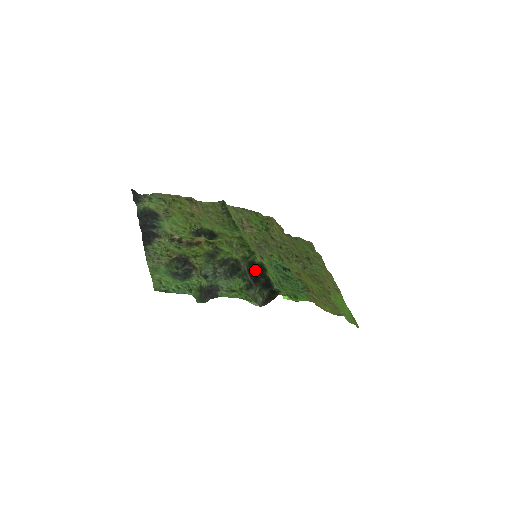
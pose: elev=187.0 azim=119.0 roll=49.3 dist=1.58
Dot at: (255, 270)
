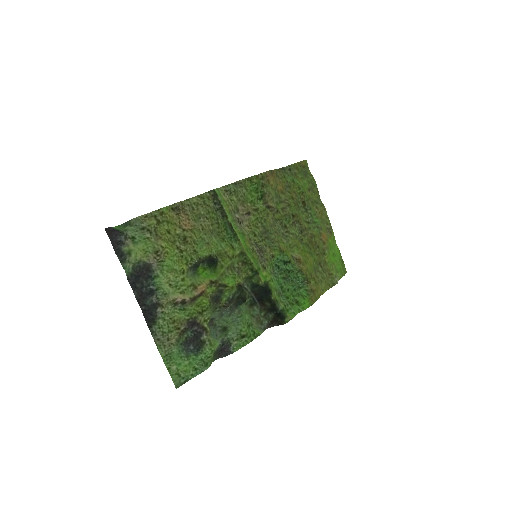
Dot at: (259, 291)
